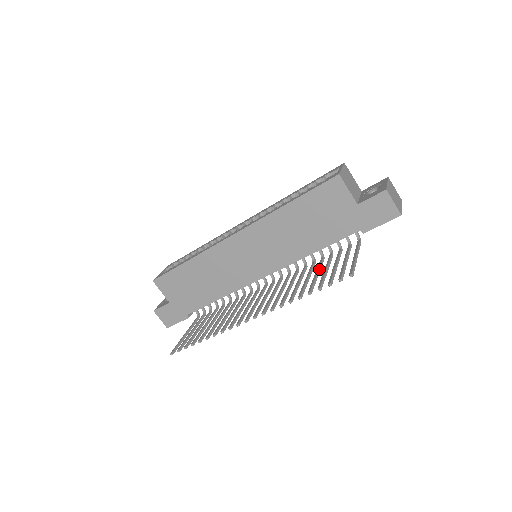
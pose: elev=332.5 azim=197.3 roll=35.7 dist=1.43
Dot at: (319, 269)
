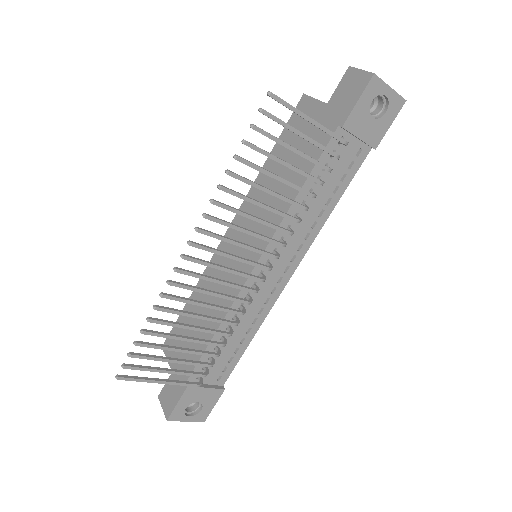
Dot at: (287, 181)
